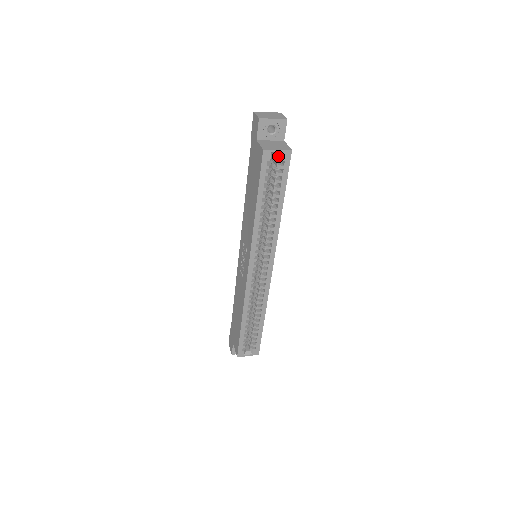
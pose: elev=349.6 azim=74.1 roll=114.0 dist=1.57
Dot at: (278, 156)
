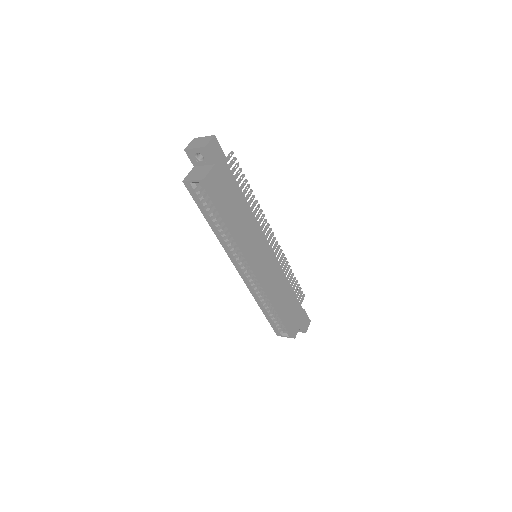
Dot at: (200, 184)
